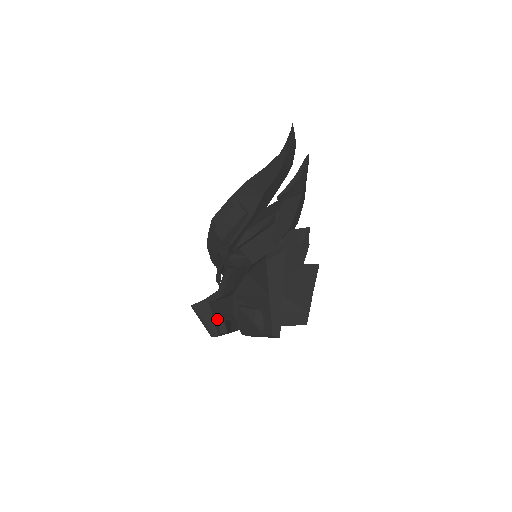
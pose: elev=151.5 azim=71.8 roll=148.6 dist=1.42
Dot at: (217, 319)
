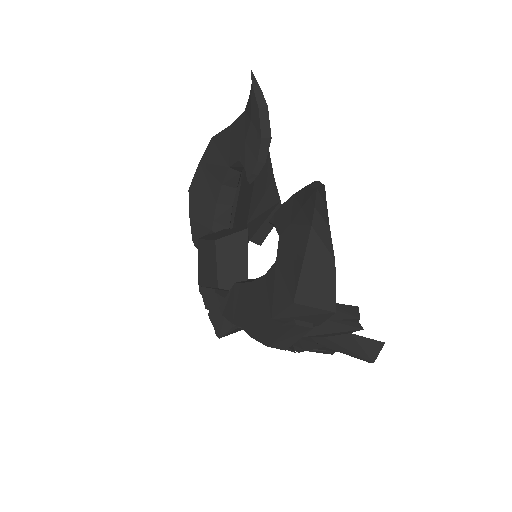
Dot at: occluded
